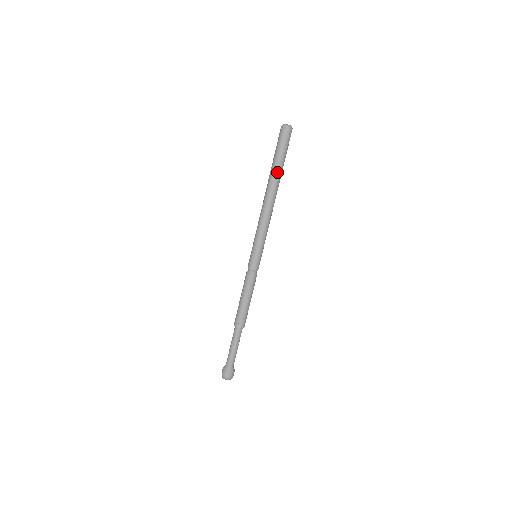
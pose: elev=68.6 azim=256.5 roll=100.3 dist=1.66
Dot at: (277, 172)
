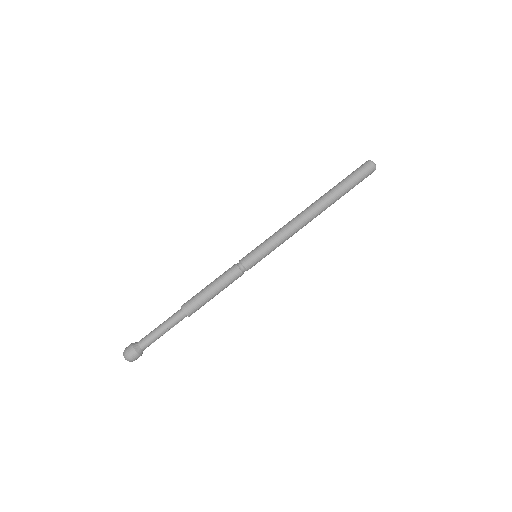
Dot at: (334, 192)
